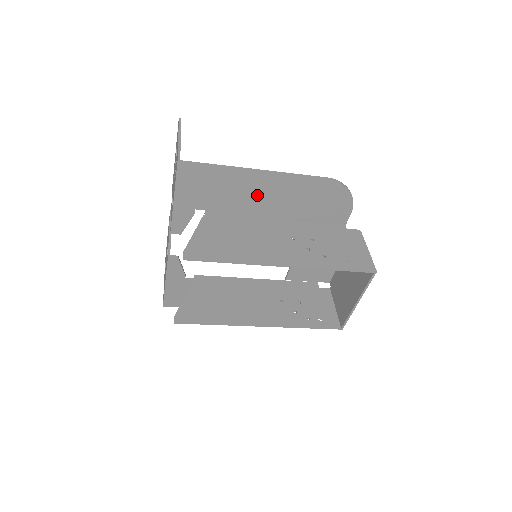
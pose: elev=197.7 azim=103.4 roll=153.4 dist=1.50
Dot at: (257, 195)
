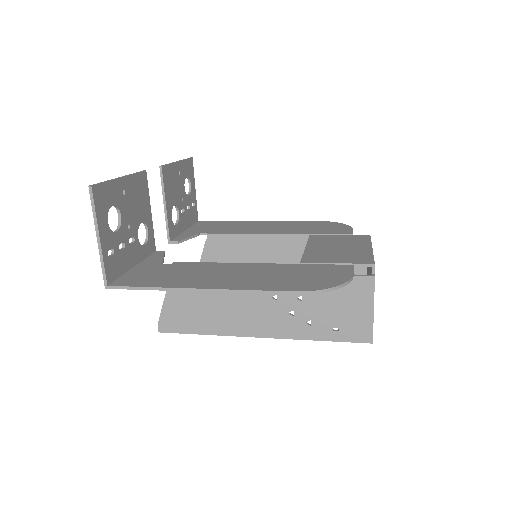
Dot at: occluded
